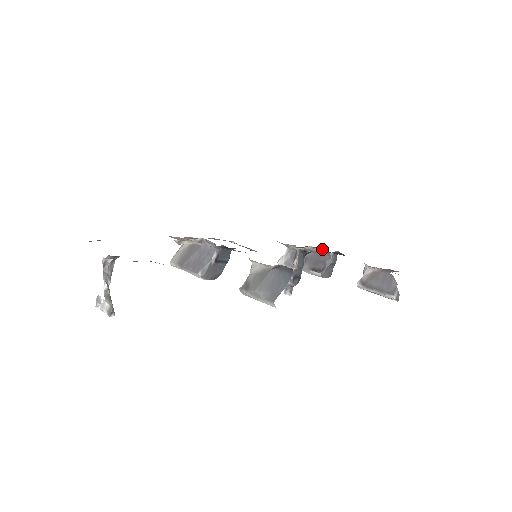
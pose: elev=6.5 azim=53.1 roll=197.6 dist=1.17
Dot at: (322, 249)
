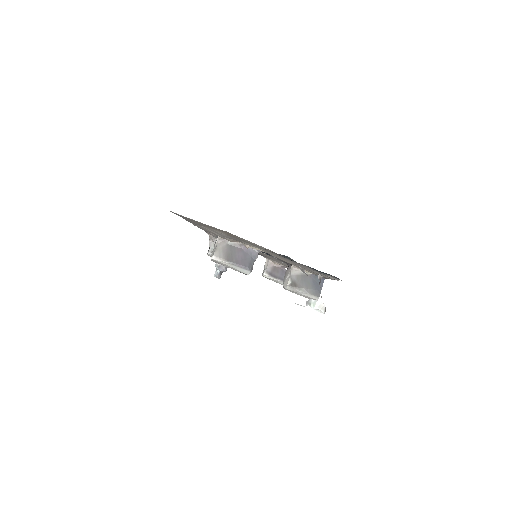
Dot at: occluded
